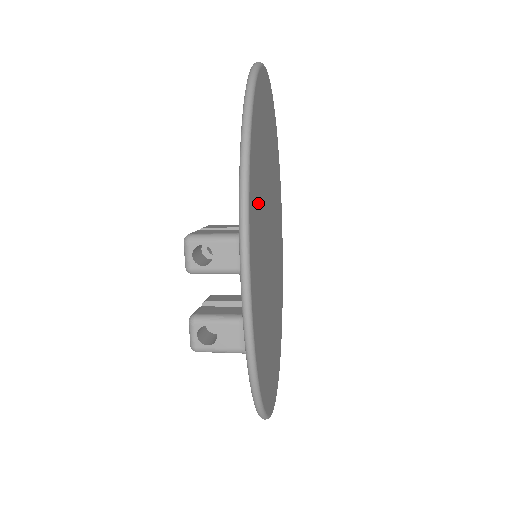
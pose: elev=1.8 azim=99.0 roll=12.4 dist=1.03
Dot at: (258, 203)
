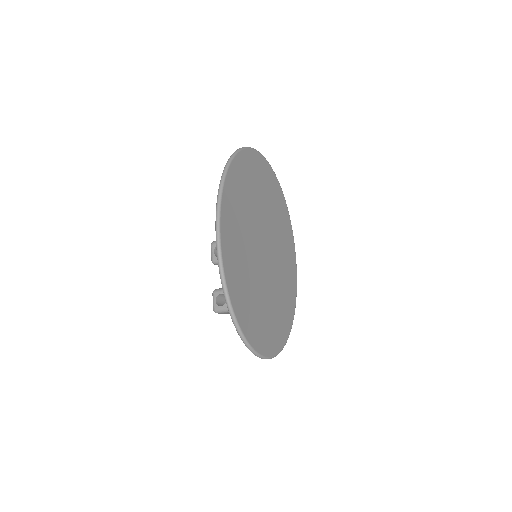
Dot at: (238, 210)
